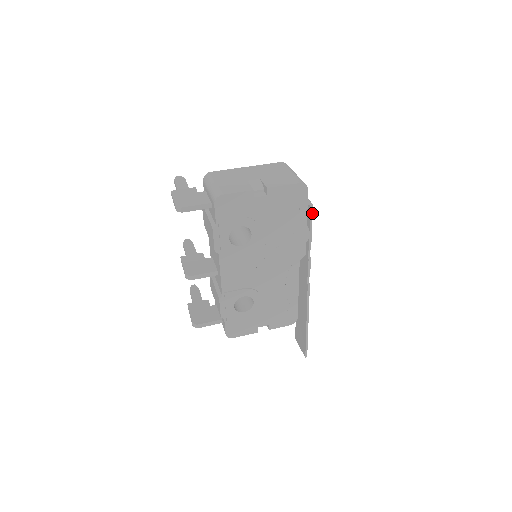
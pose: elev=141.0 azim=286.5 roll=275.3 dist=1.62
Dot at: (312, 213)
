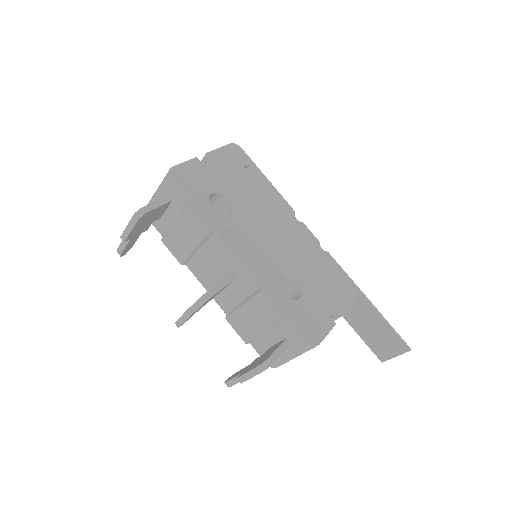
Dot at: occluded
